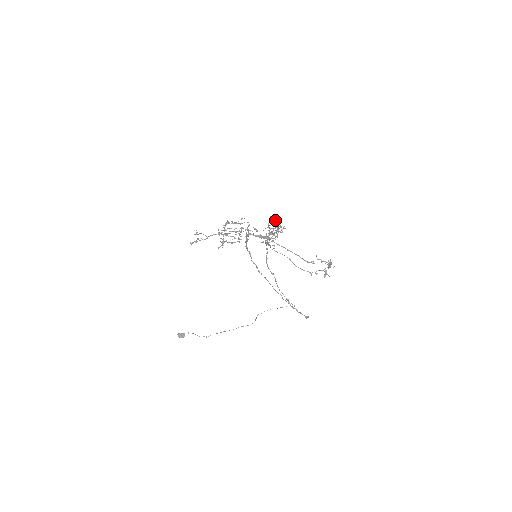
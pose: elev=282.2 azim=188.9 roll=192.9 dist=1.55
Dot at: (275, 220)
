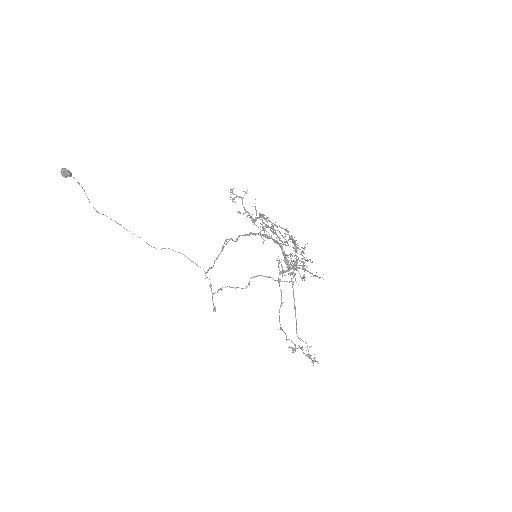
Dot at: occluded
